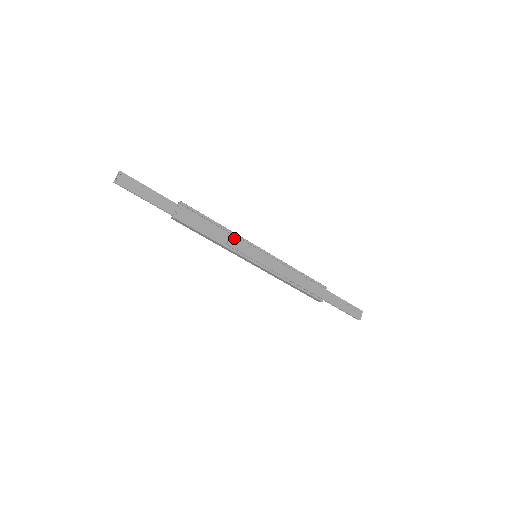
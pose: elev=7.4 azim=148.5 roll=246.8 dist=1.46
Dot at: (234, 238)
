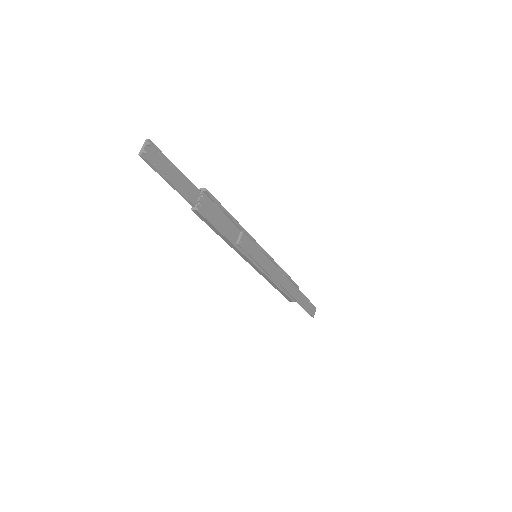
Dot at: (244, 236)
